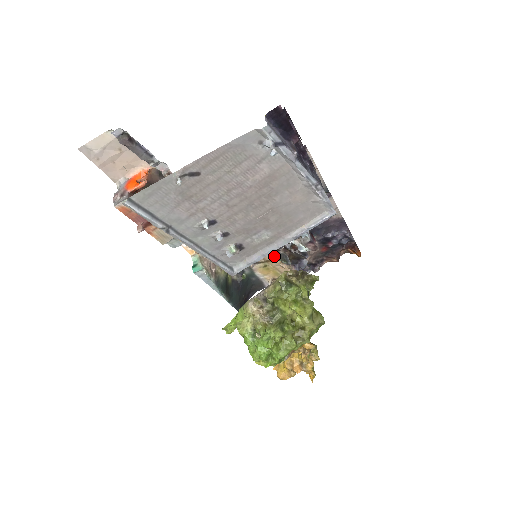
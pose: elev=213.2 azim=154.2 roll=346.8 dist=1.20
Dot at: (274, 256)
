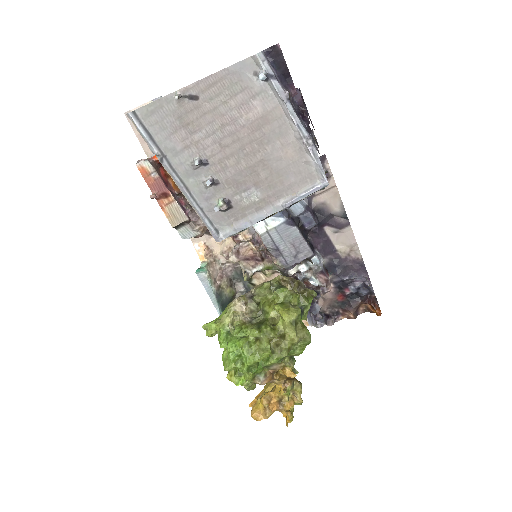
Dot at: occluded
